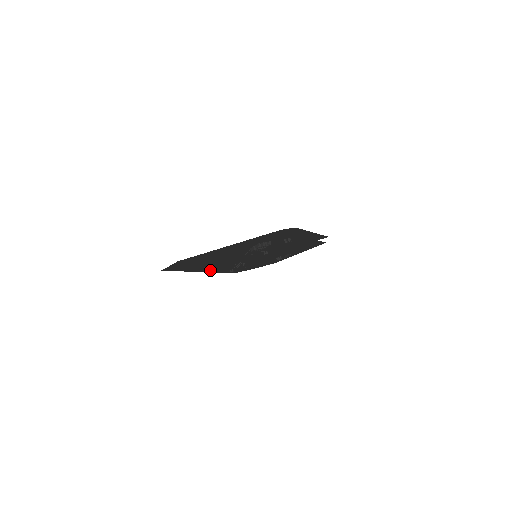
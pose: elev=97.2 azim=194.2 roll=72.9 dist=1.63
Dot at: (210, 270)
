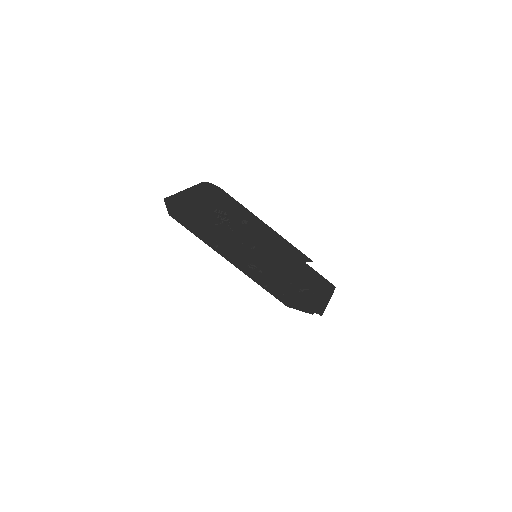
Dot at: (235, 263)
